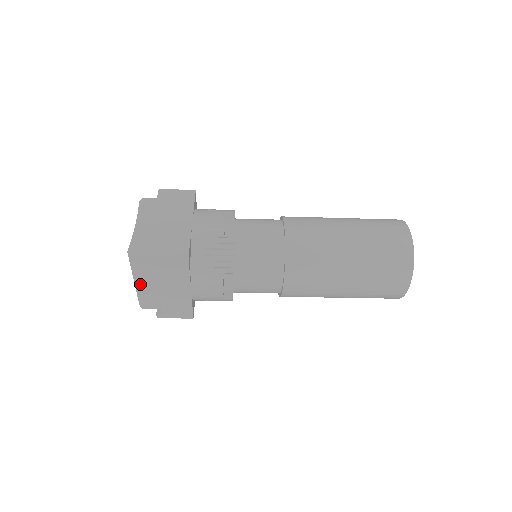
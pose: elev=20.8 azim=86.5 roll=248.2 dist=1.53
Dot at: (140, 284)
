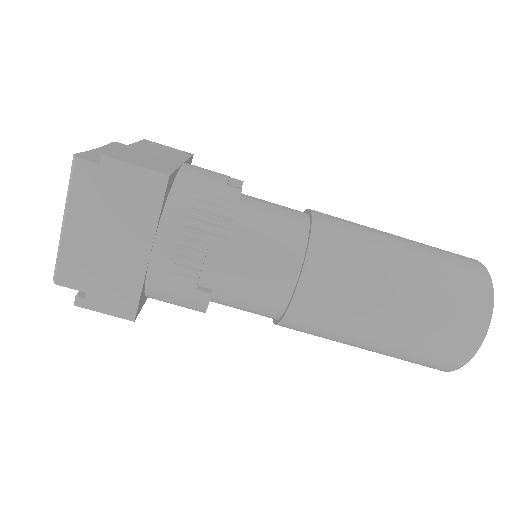
Dot at: (71, 225)
